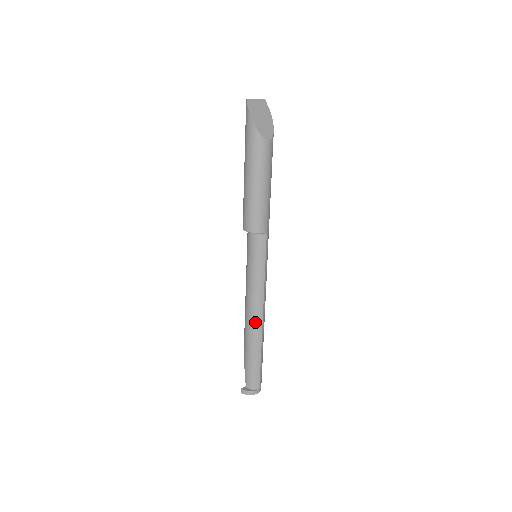
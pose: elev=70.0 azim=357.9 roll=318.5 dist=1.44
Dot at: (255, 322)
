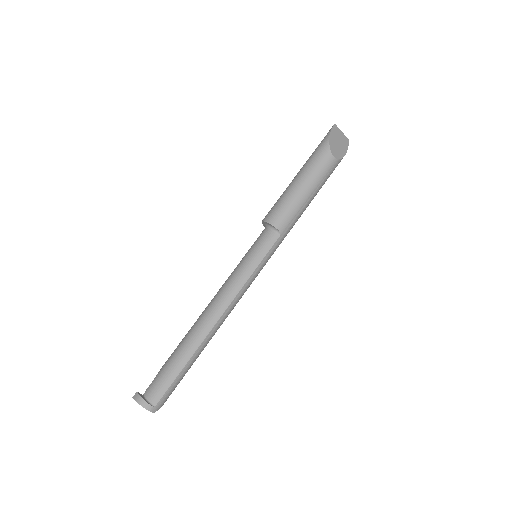
Dot at: (208, 318)
